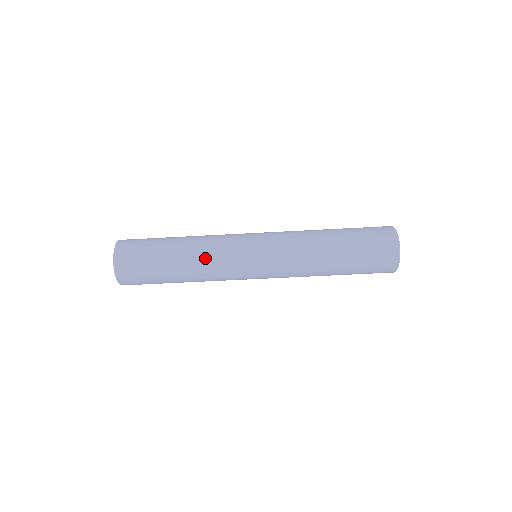
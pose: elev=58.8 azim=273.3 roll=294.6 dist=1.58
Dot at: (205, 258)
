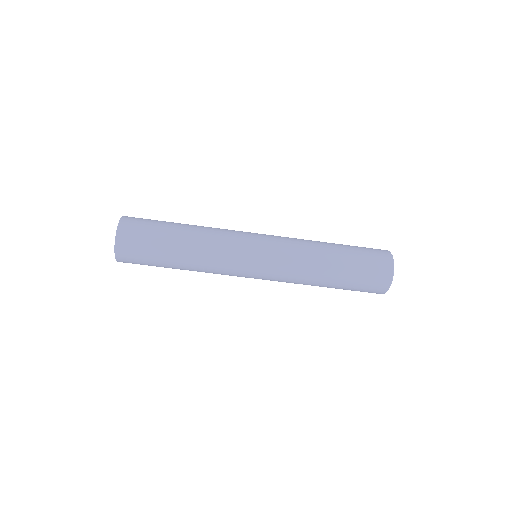
Dot at: (206, 268)
